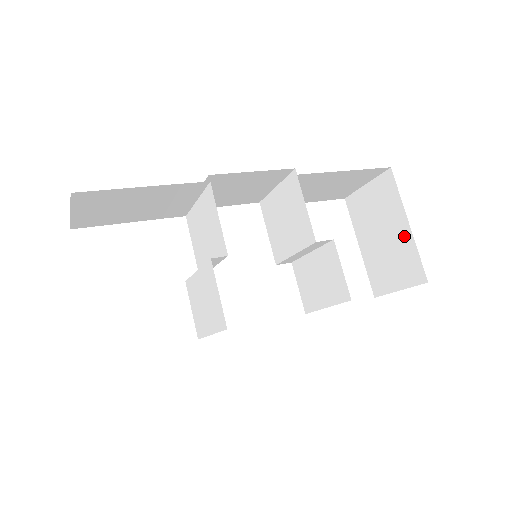
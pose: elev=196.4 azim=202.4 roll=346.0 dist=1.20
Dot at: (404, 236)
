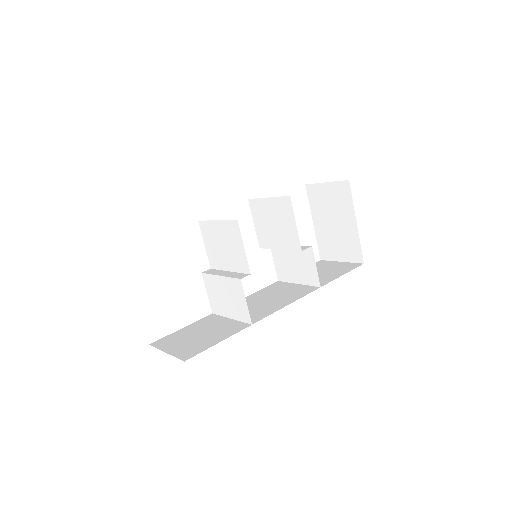
Dot at: (351, 229)
